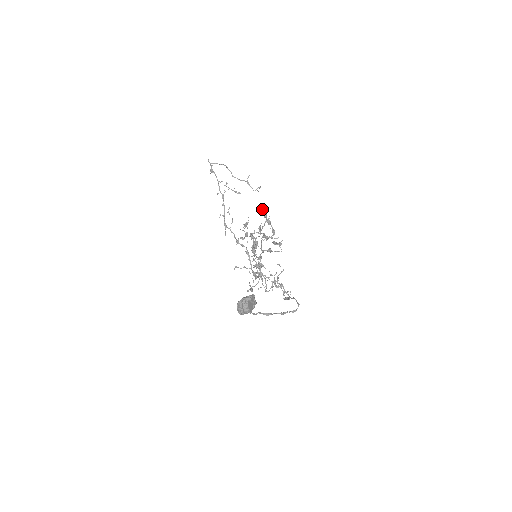
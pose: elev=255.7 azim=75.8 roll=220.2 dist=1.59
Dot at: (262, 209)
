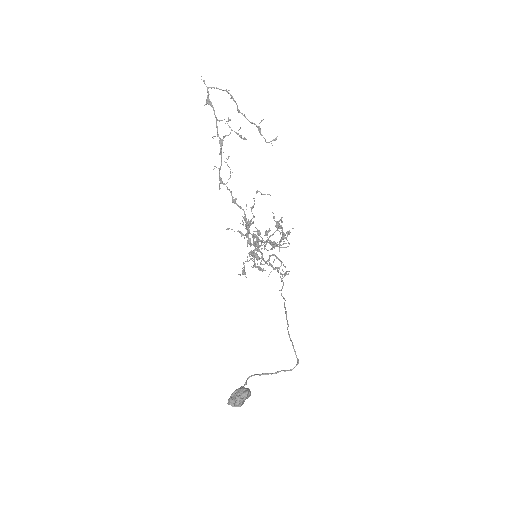
Dot at: (274, 216)
